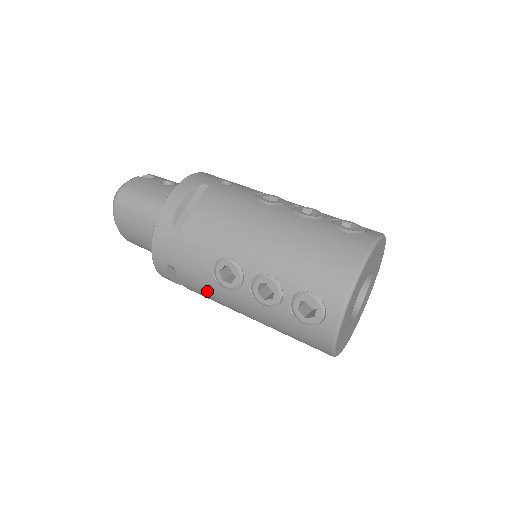
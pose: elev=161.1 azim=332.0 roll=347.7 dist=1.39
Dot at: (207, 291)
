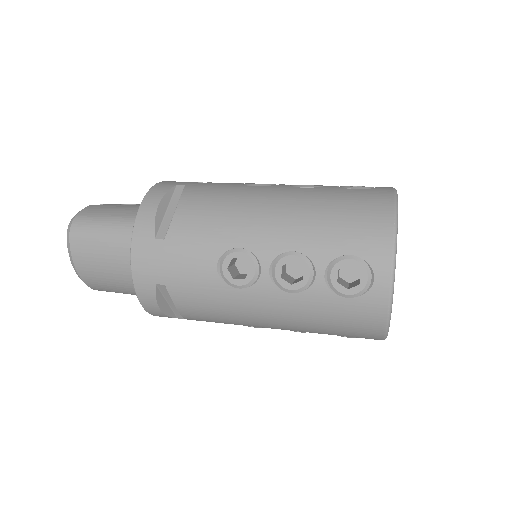
Dot at: (213, 304)
